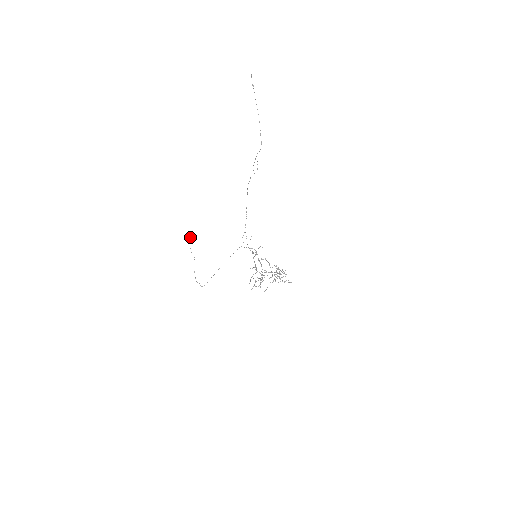
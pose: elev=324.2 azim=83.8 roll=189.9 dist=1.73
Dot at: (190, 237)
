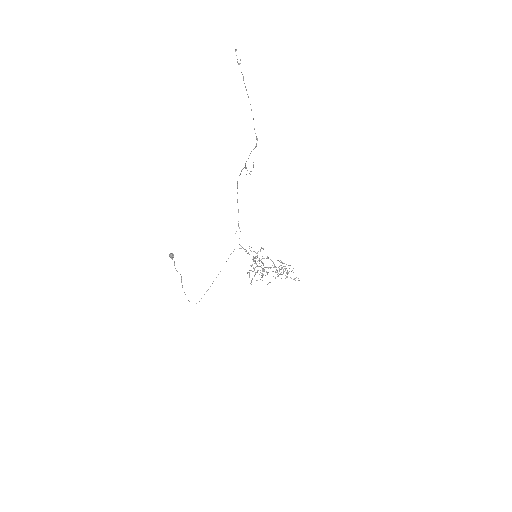
Dot at: (172, 258)
